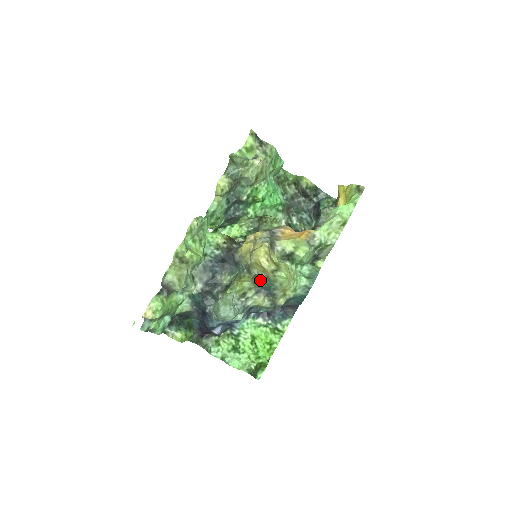
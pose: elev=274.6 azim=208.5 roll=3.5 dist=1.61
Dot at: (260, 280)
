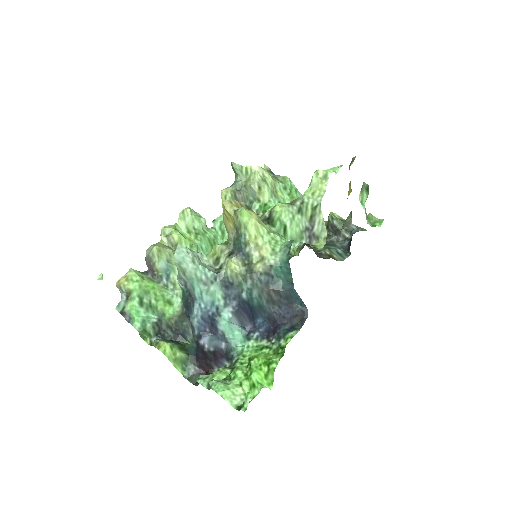
Dot at: (233, 240)
